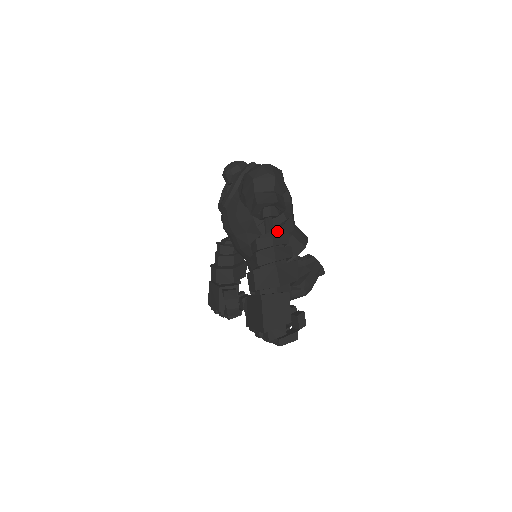
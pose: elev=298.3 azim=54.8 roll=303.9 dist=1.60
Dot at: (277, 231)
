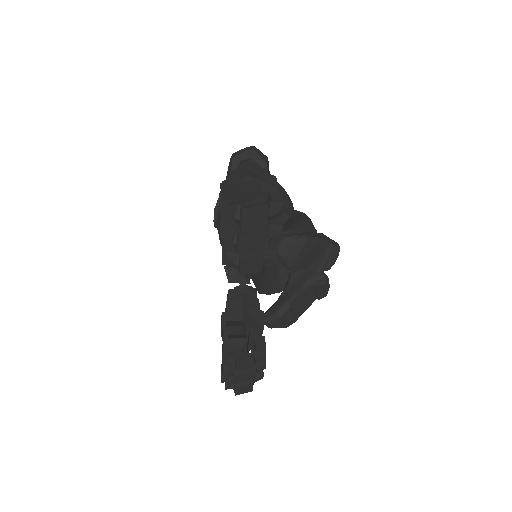
Dot at: occluded
